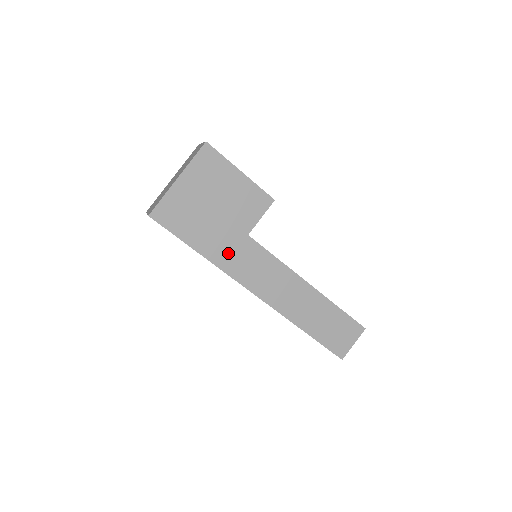
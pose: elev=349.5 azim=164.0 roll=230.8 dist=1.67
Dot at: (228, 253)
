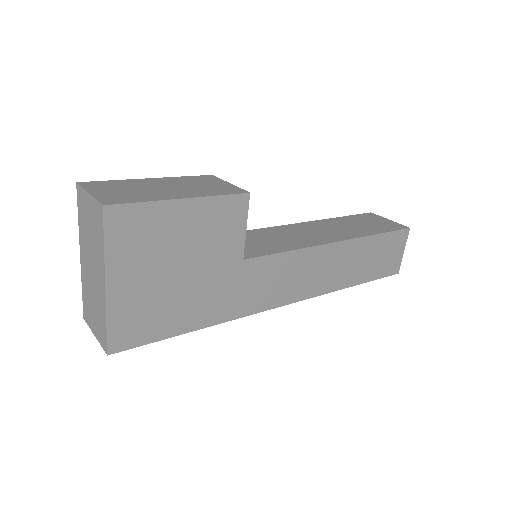
Dot at: (233, 298)
